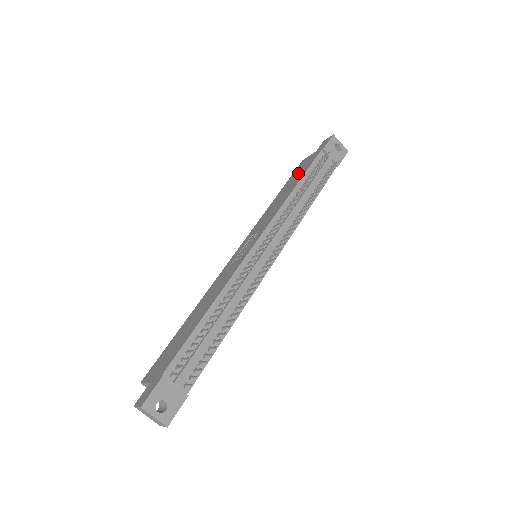
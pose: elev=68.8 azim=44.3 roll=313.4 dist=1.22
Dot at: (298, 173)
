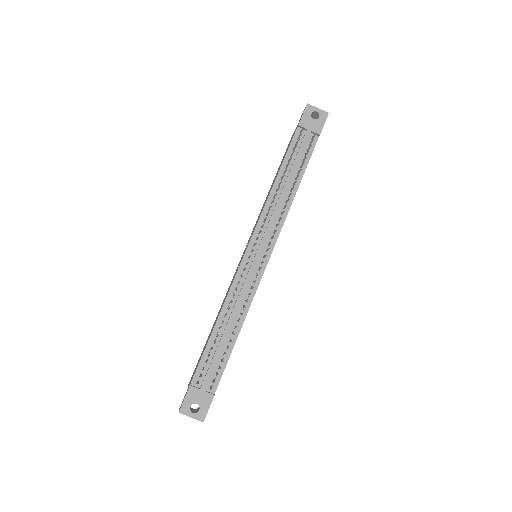
Dot at: occluded
